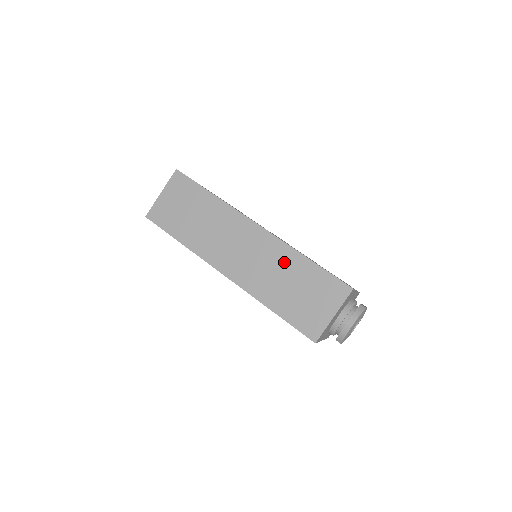
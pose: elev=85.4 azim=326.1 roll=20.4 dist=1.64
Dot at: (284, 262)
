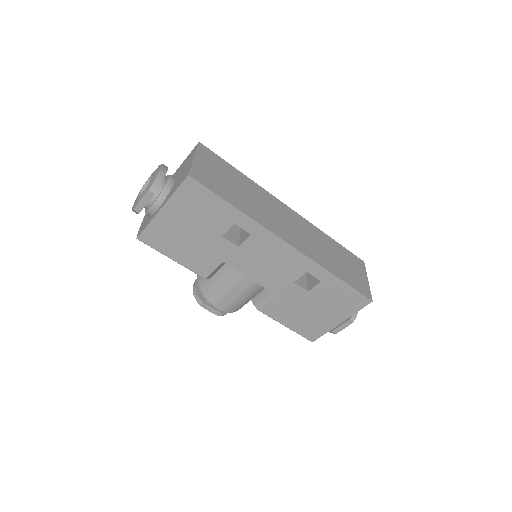
Dot at: (321, 239)
